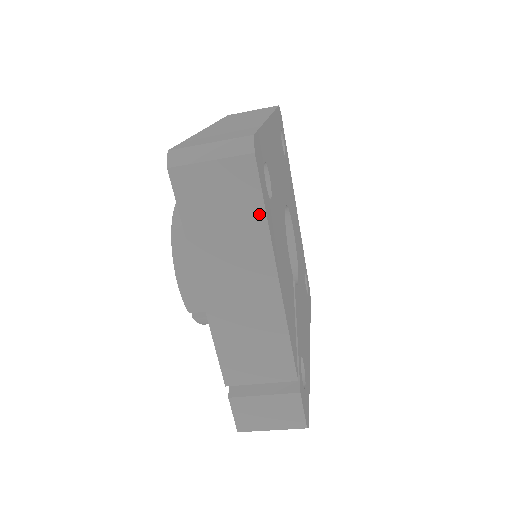
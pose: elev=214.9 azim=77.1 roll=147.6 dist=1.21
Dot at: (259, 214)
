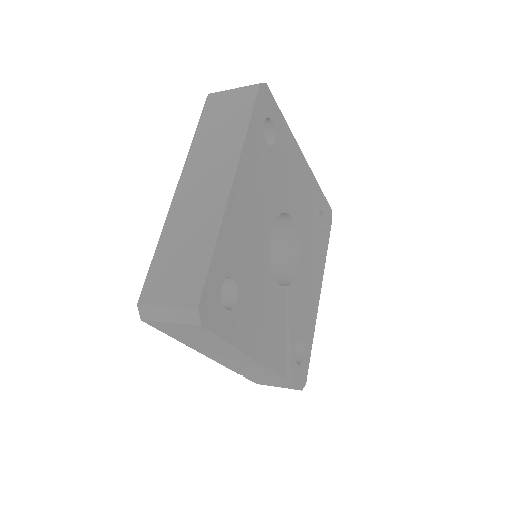
Dot at: (221, 341)
